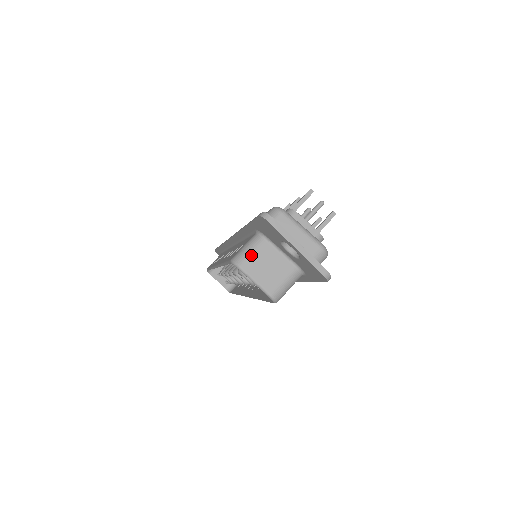
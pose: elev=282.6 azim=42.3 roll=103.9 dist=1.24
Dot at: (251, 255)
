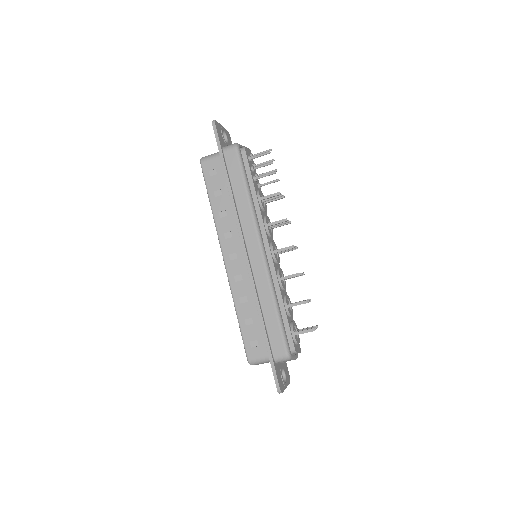
Dot at: occluded
